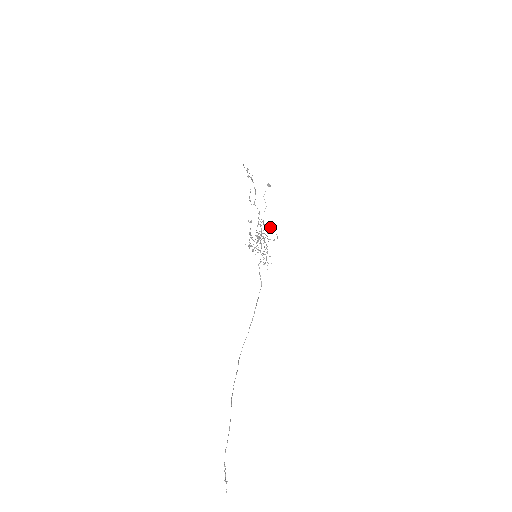
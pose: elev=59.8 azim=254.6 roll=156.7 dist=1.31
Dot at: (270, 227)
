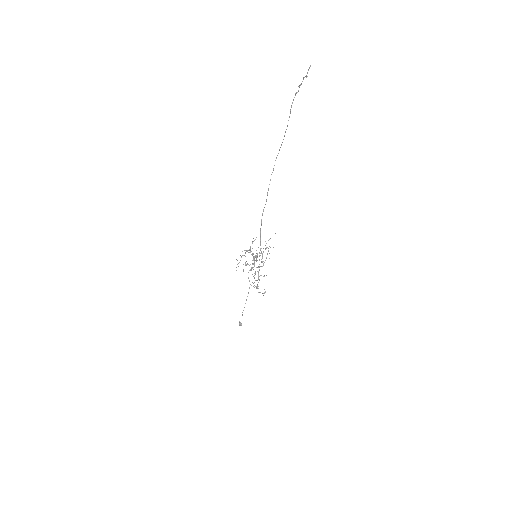
Dot at: (257, 287)
